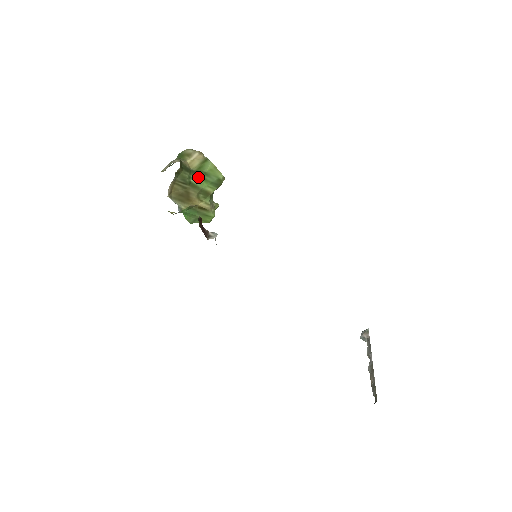
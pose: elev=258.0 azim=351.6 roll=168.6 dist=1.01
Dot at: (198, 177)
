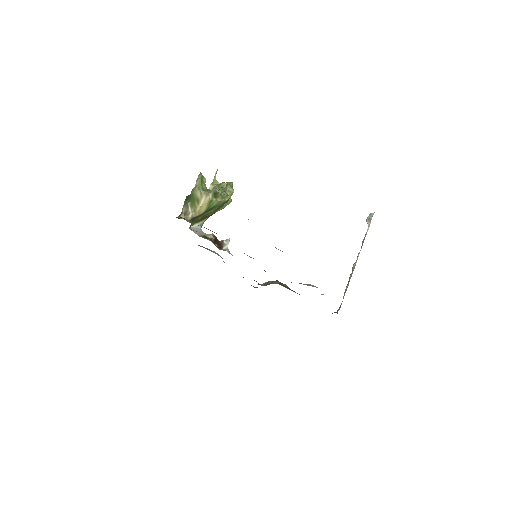
Dot at: (208, 211)
